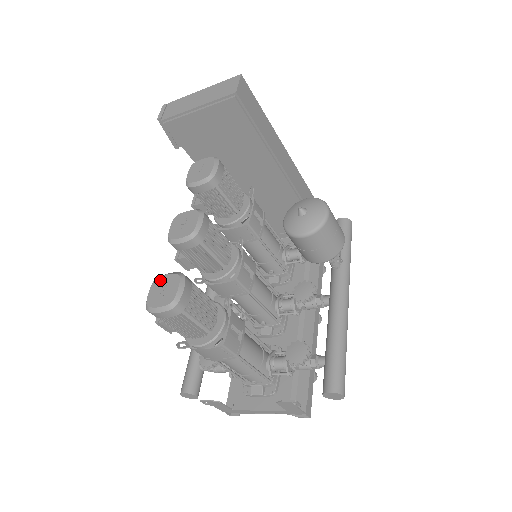
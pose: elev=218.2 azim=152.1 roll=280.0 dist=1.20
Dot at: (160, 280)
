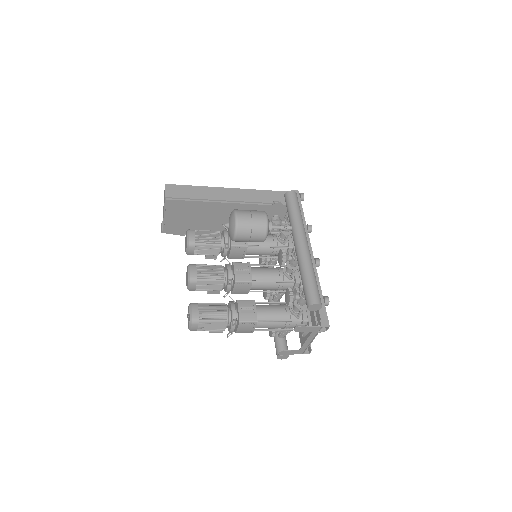
Dot at: occluded
